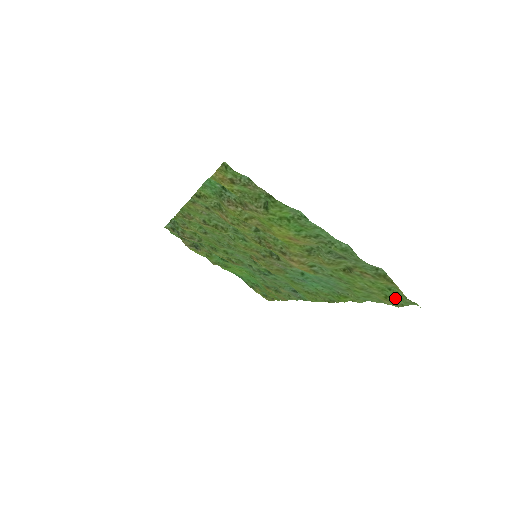
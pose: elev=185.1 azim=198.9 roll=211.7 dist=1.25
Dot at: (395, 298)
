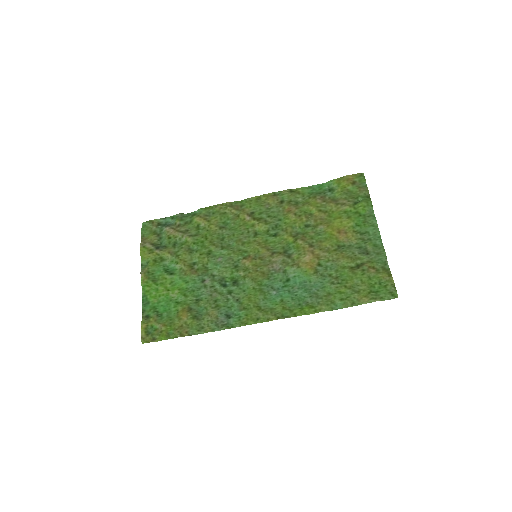
Dot at: (378, 293)
